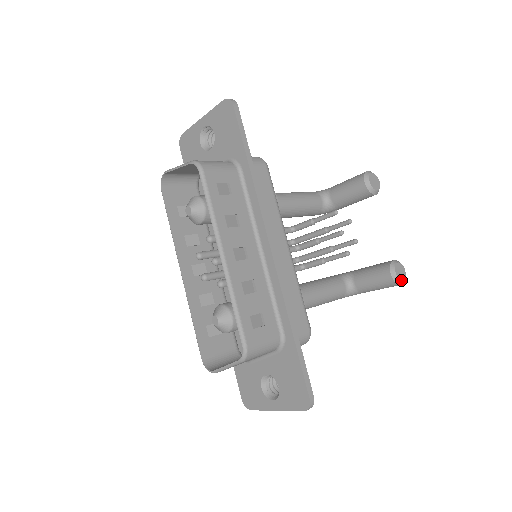
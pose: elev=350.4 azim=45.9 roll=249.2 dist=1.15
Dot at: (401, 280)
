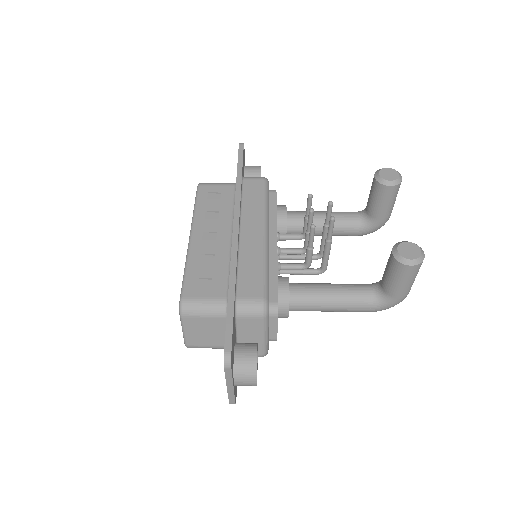
Dot at: (407, 258)
